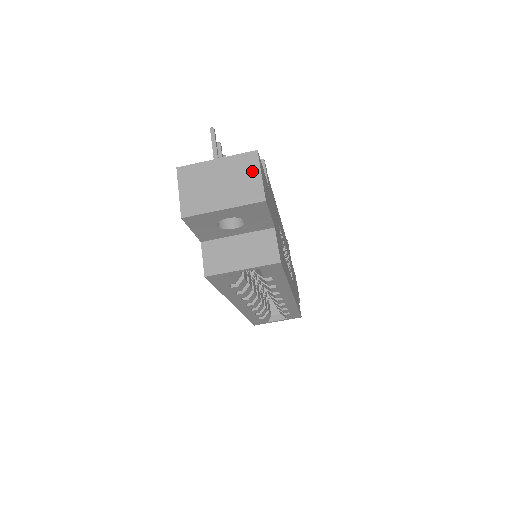
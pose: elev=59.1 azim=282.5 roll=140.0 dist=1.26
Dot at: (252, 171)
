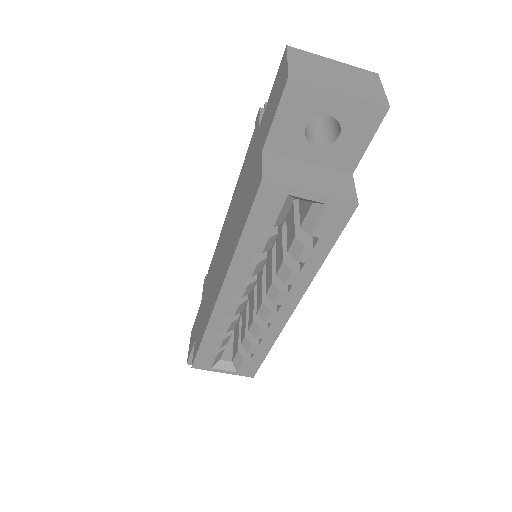
Dot at: (373, 83)
